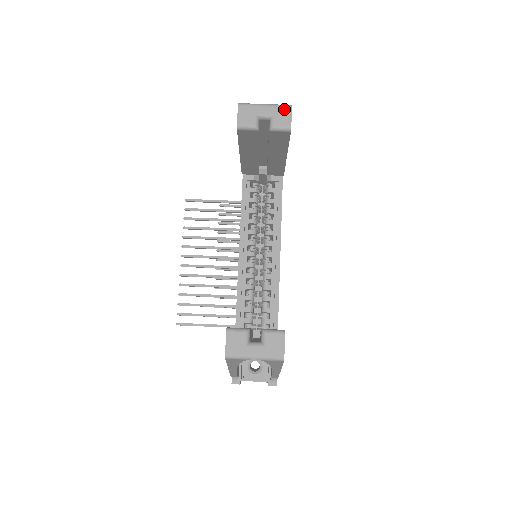
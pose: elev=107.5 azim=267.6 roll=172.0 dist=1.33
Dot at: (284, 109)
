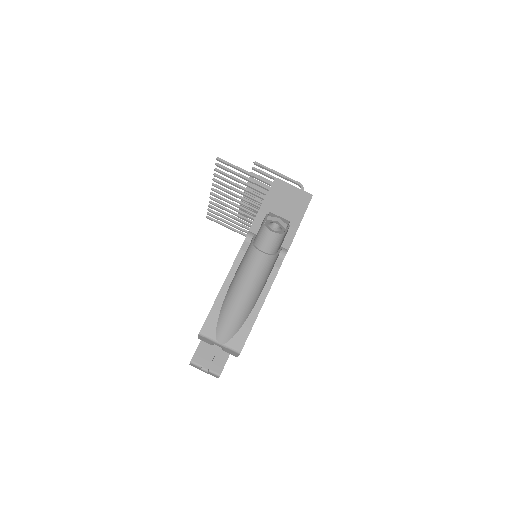
Dot at: (233, 352)
